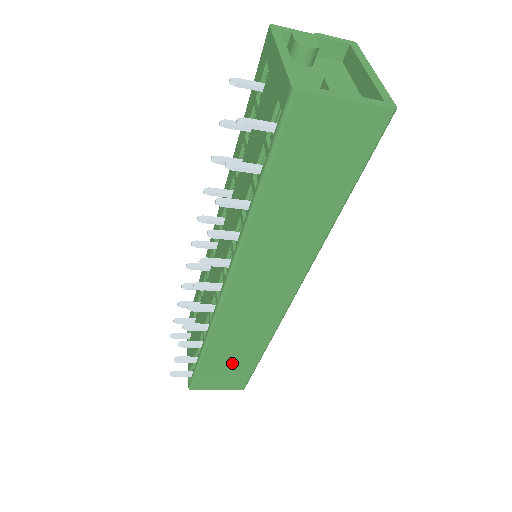
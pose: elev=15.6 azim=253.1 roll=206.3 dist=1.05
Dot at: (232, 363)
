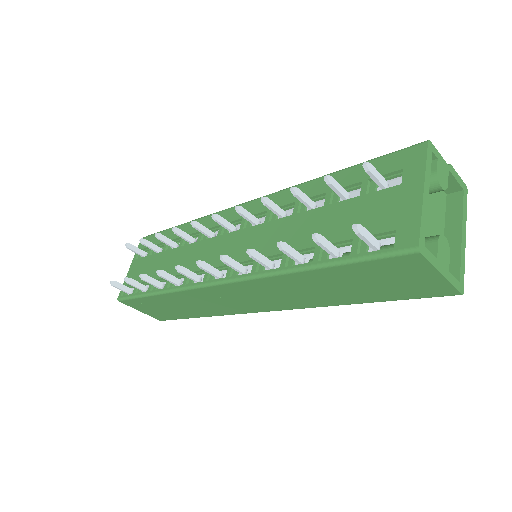
Dot at: (172, 308)
